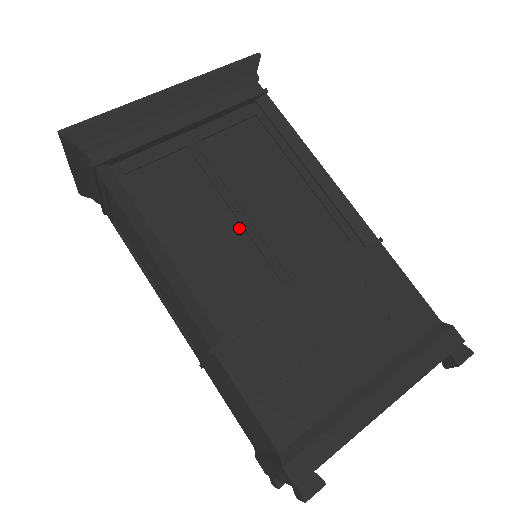
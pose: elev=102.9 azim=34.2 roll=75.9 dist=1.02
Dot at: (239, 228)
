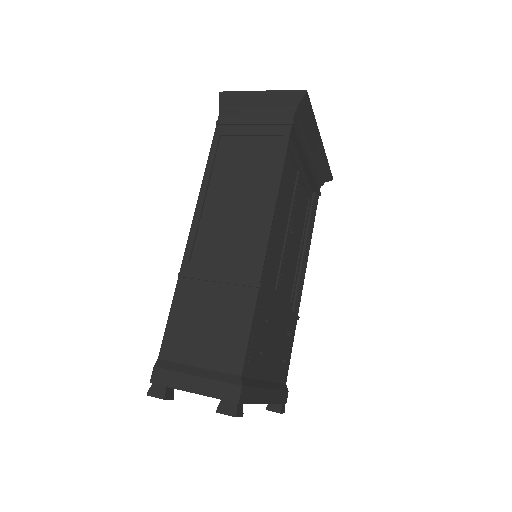
Dot at: (284, 238)
